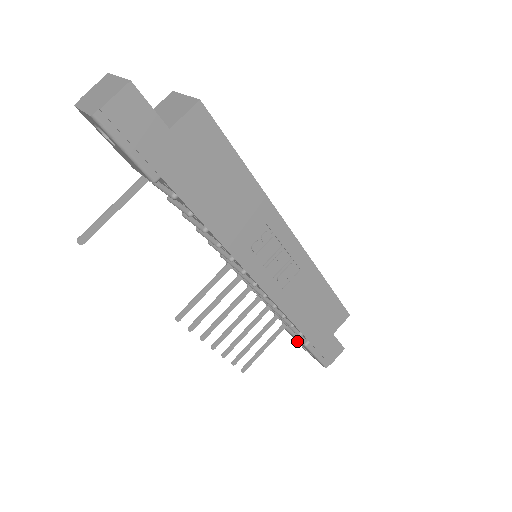
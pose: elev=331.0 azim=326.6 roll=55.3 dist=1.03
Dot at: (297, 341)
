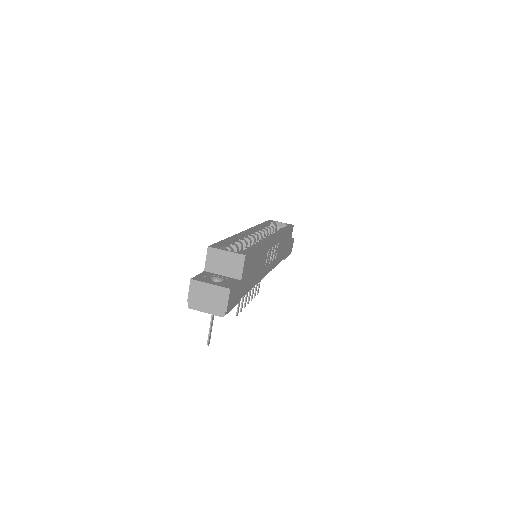
Dot at: occluded
